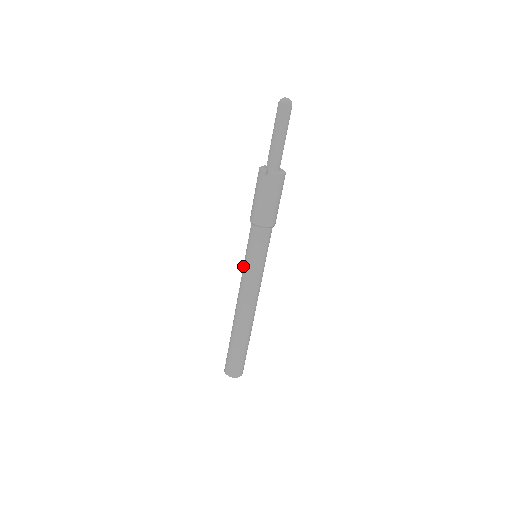
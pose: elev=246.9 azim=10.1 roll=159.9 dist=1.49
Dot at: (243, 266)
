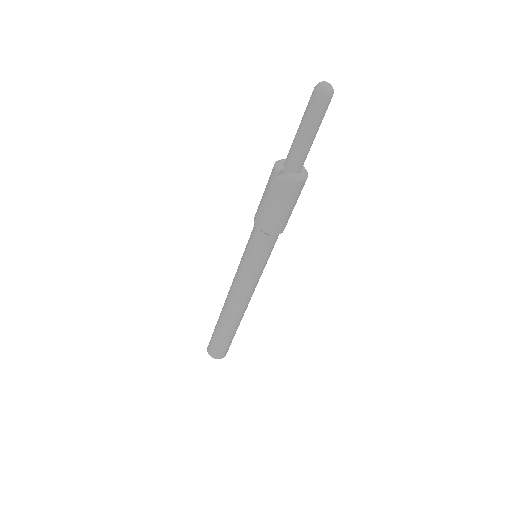
Dot at: (240, 261)
